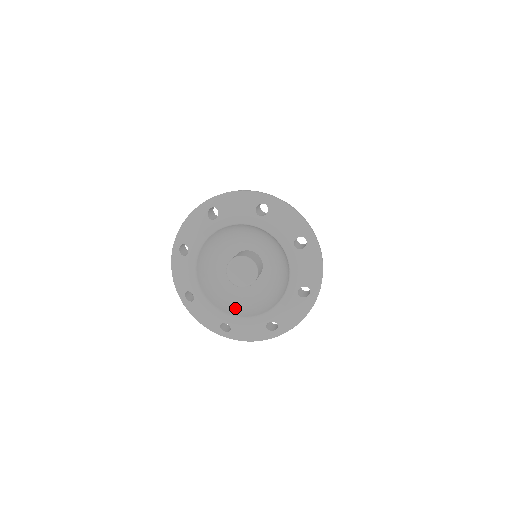
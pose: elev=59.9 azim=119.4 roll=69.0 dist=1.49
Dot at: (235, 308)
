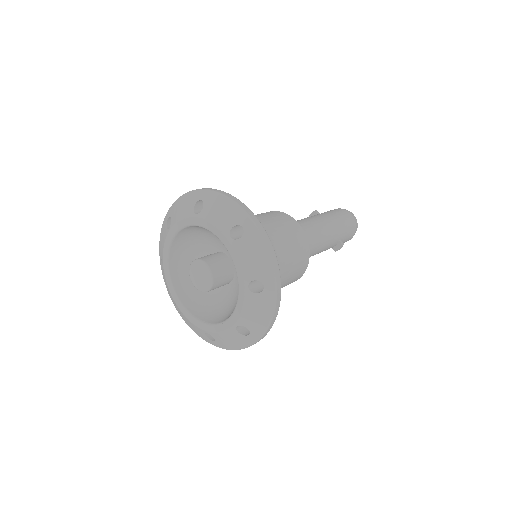
Dot at: (214, 315)
